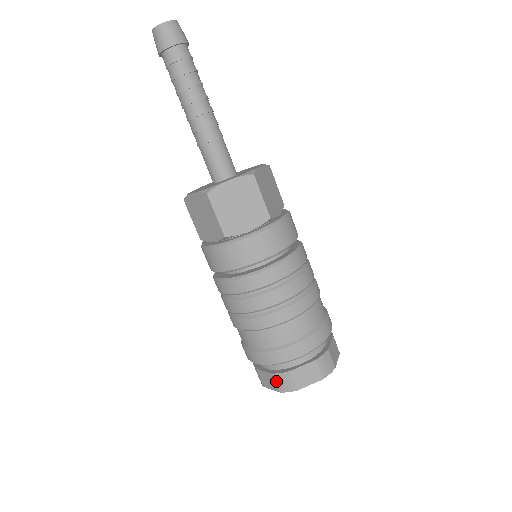
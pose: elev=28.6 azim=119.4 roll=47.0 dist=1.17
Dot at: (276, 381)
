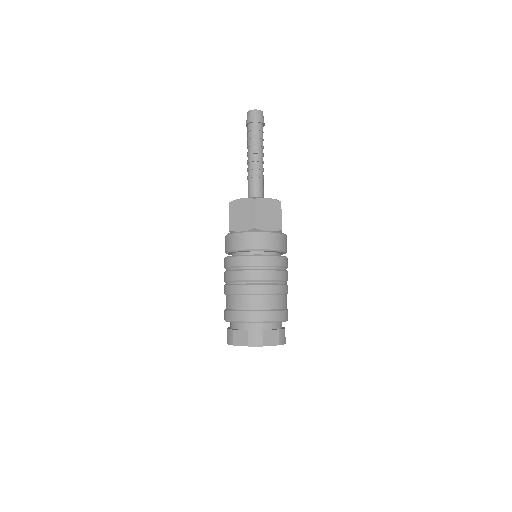
Dot at: (249, 337)
